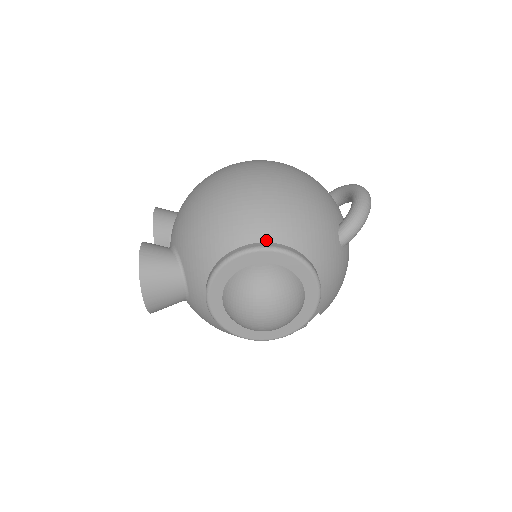
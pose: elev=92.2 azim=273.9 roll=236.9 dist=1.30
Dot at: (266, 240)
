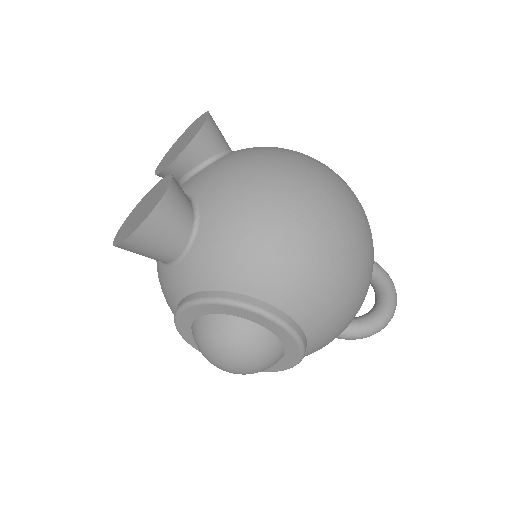
Dot at: (294, 316)
